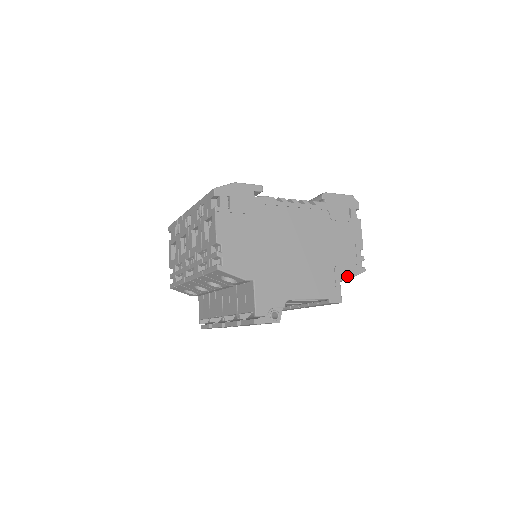
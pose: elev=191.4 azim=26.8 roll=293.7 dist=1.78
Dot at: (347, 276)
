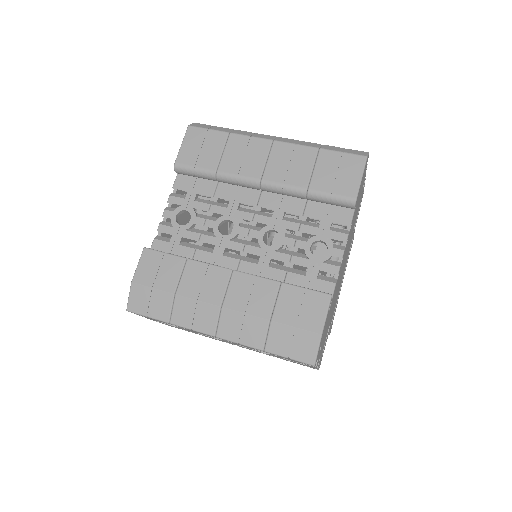
Dot at: occluded
